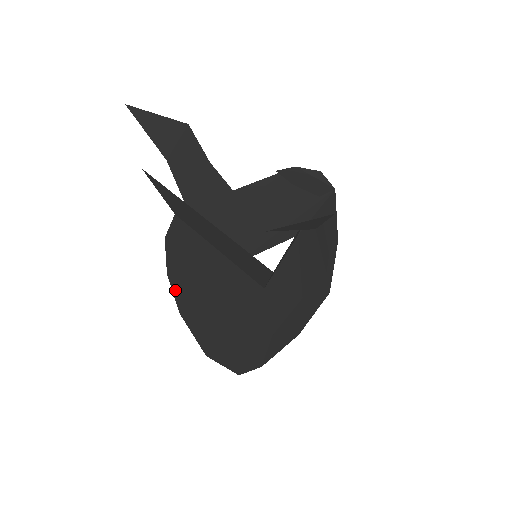
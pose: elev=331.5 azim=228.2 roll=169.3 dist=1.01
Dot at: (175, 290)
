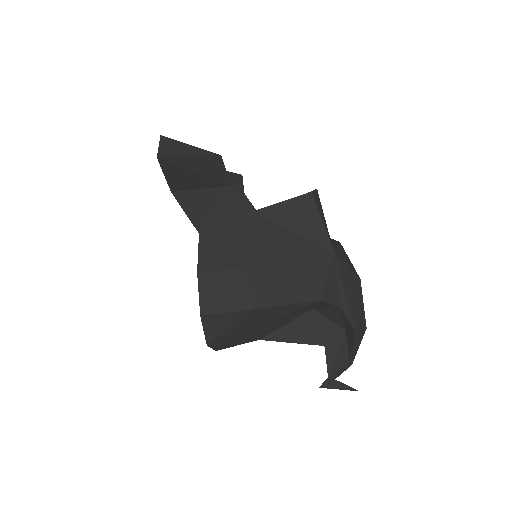
Dot at: occluded
